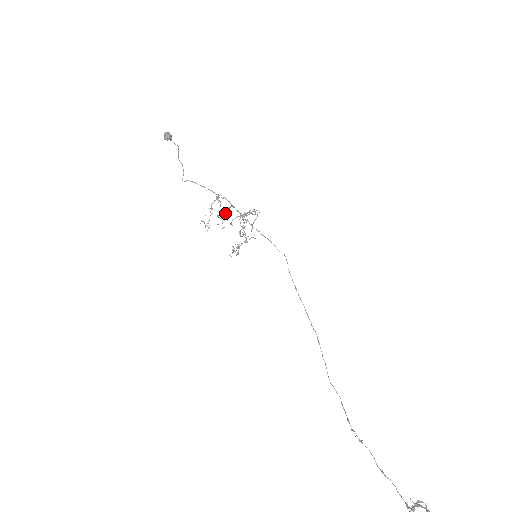
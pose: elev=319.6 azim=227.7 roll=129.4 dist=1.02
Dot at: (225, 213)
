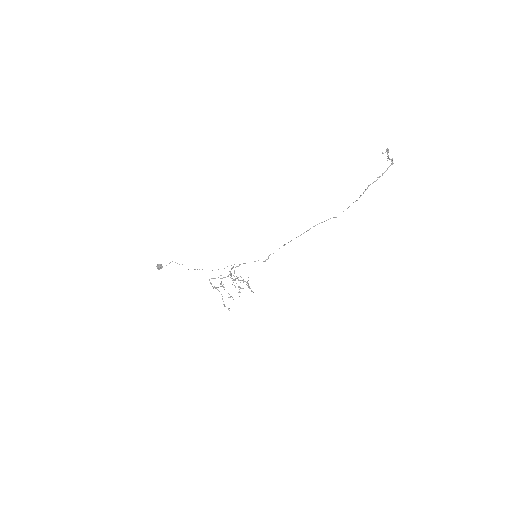
Dot at: (223, 287)
